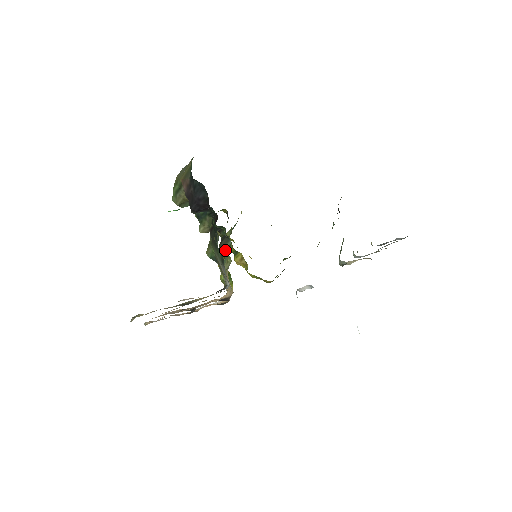
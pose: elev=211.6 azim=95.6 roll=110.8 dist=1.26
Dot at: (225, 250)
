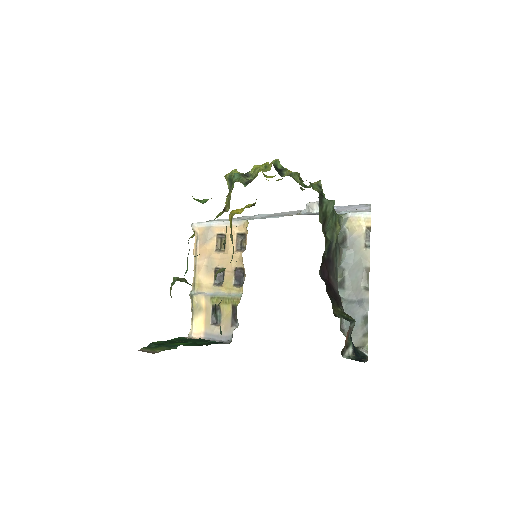
Dot at: occluded
